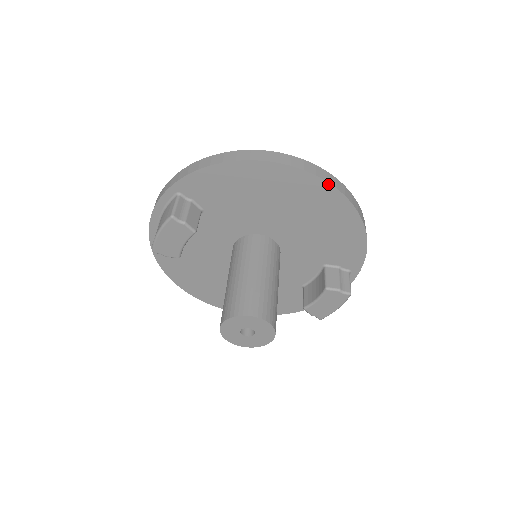
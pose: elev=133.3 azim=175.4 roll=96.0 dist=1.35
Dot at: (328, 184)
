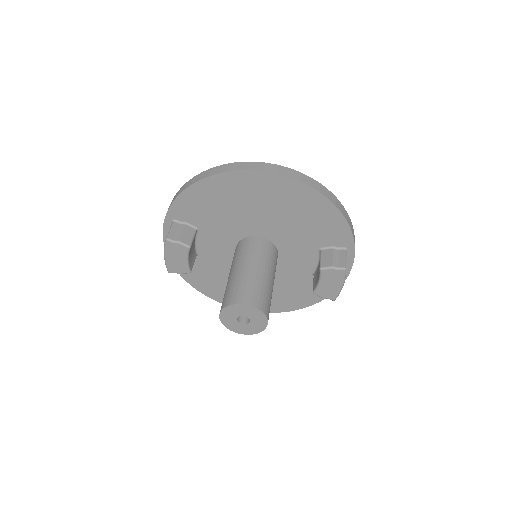
Dot at: (280, 176)
